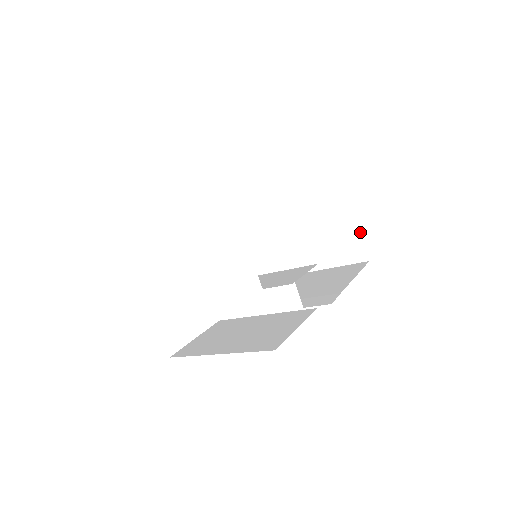
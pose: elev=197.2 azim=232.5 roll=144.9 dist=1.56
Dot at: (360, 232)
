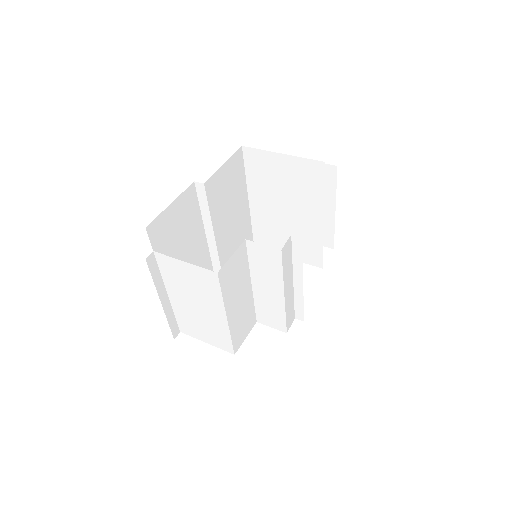
Dot at: (296, 157)
